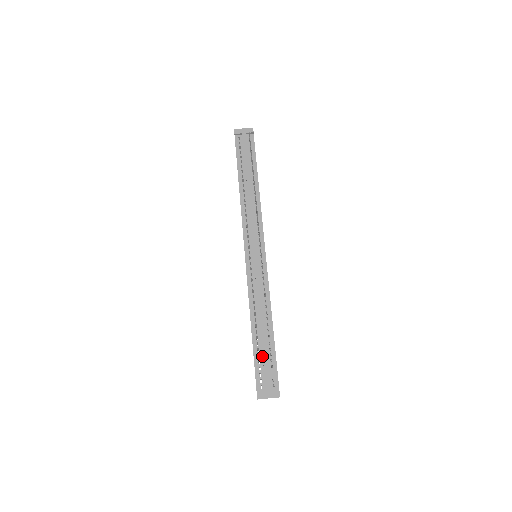
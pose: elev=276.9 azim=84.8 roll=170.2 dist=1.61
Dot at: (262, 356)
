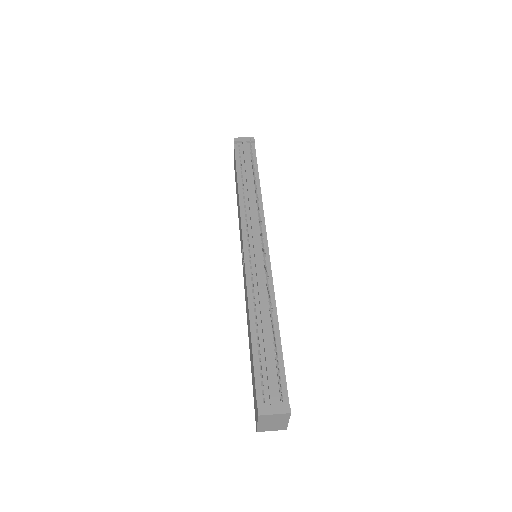
Dot at: (265, 360)
